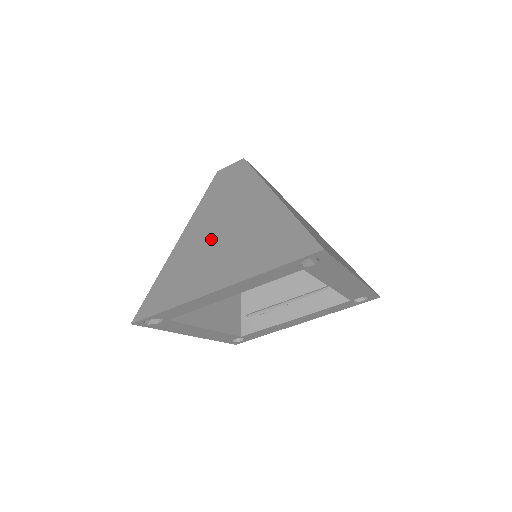
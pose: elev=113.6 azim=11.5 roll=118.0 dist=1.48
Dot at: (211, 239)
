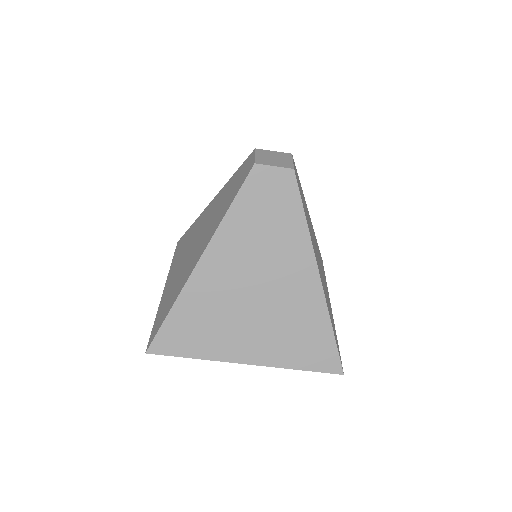
Dot at: (241, 292)
